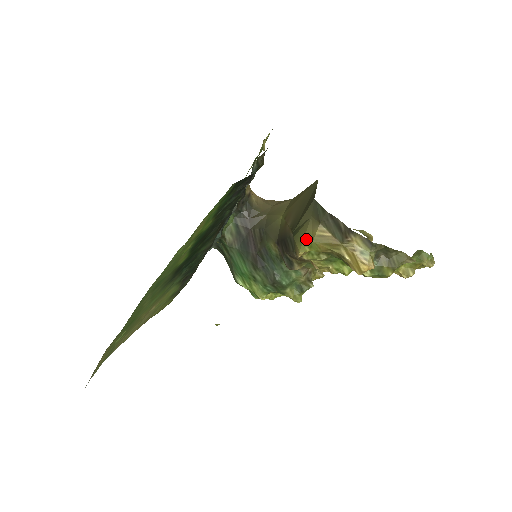
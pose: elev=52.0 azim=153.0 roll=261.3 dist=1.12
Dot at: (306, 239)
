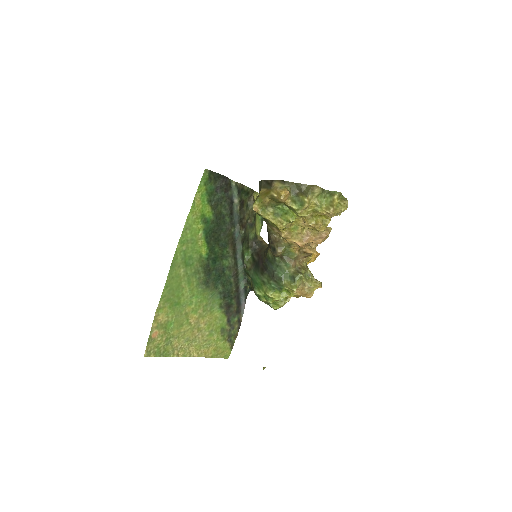
Dot at: (256, 199)
